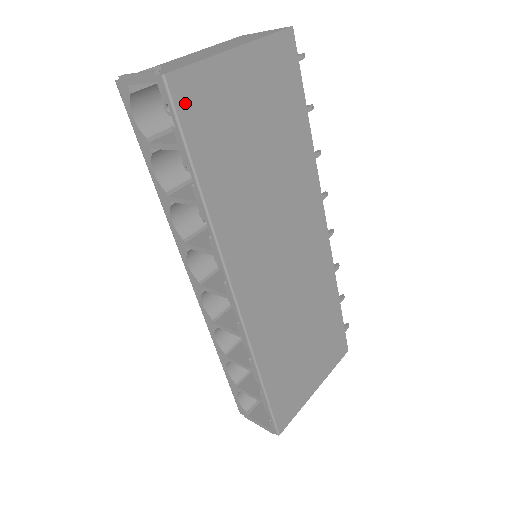
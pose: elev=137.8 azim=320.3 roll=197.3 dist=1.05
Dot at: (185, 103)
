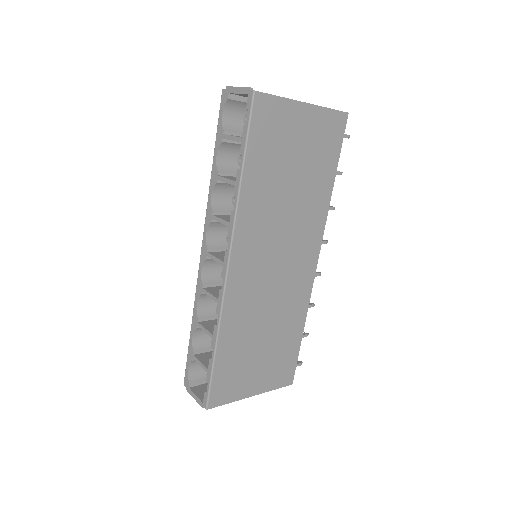
Dot at: (259, 115)
